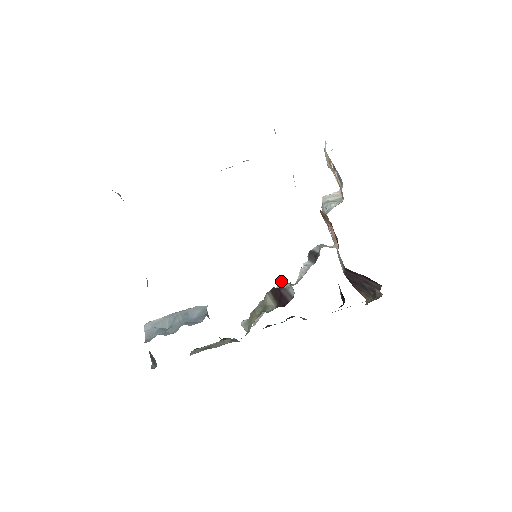
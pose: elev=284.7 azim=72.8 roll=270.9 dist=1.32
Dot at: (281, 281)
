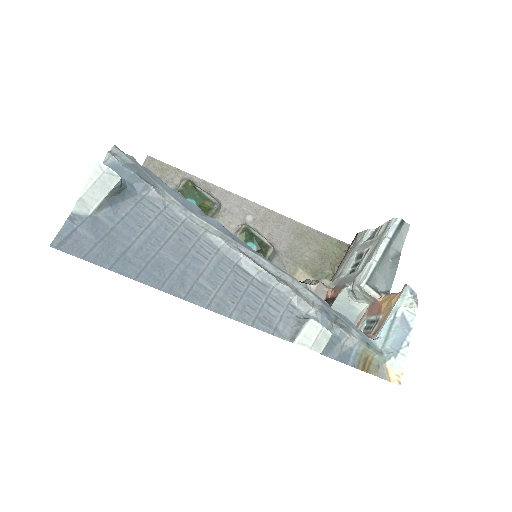
Dot at: occluded
